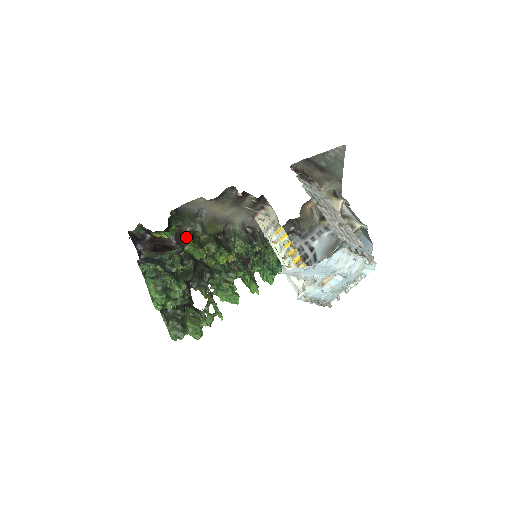
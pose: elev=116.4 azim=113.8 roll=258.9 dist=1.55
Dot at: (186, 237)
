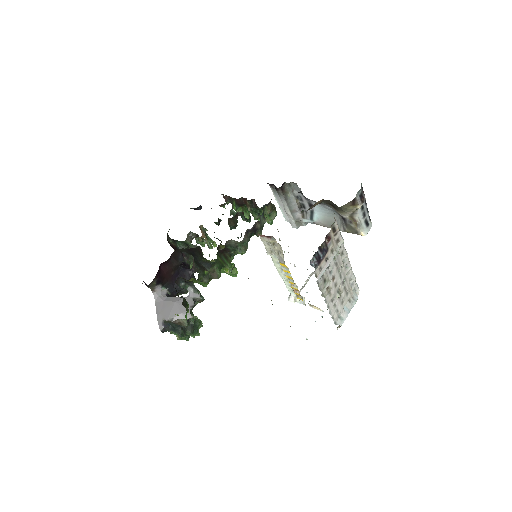
Dot at: (192, 280)
